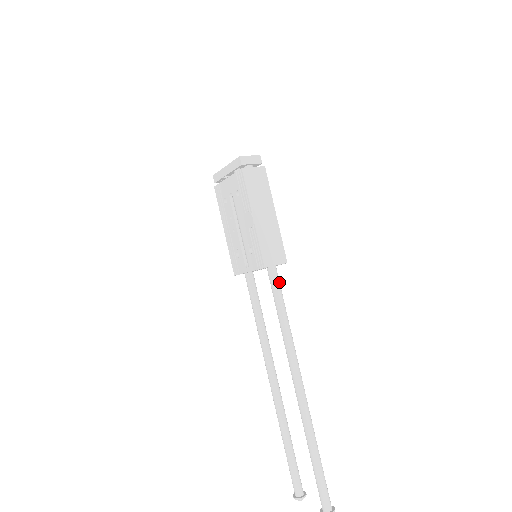
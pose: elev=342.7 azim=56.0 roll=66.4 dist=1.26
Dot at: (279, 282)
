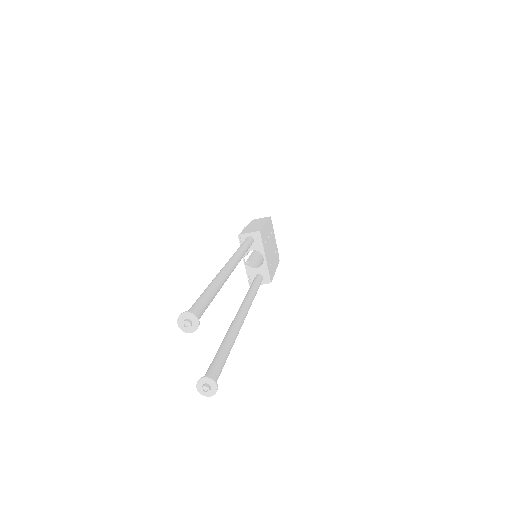
Dot at: (249, 240)
